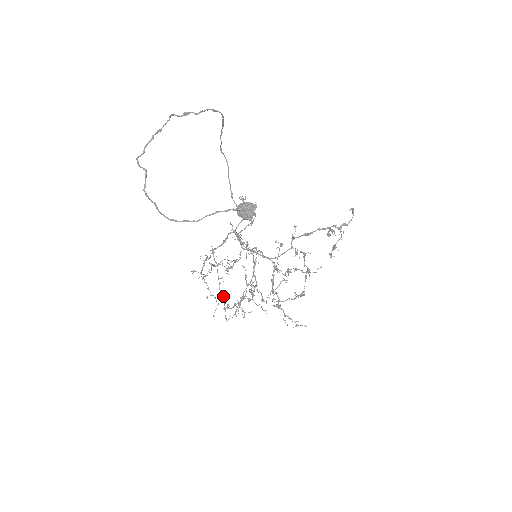
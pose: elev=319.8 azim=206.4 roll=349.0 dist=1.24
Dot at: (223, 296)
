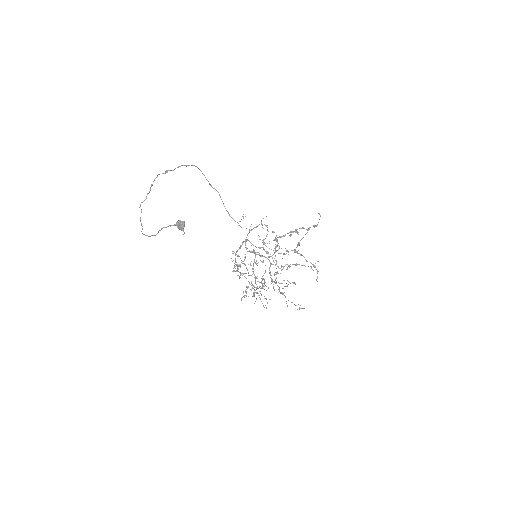
Dot at: occluded
